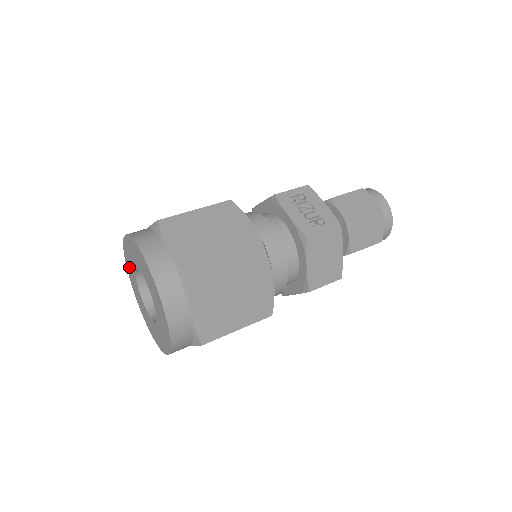
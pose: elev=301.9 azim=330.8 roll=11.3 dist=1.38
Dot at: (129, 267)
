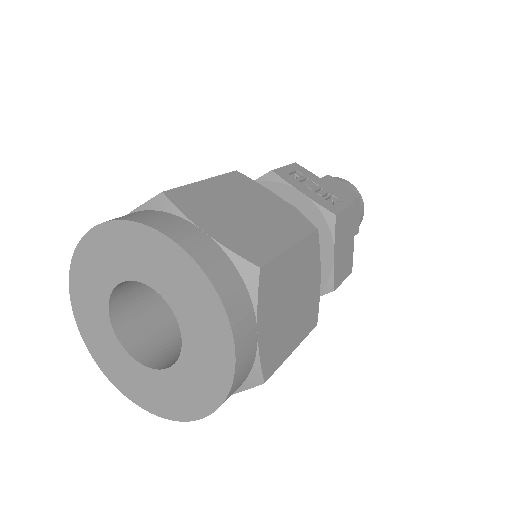
Dot at: (84, 292)
